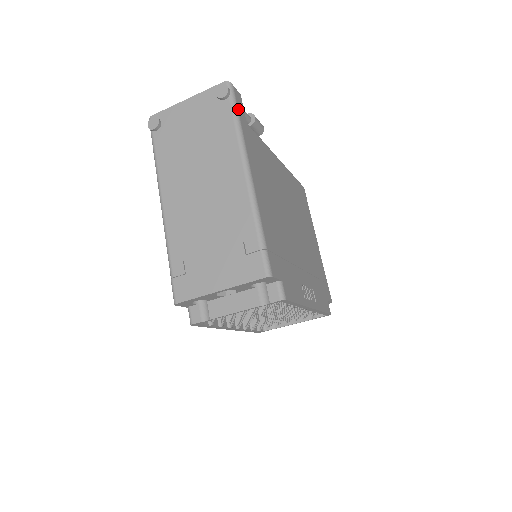
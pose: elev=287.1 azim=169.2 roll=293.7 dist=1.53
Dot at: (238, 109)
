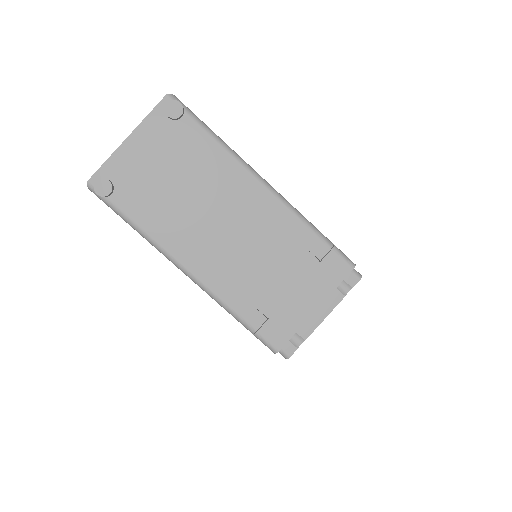
Dot at: (201, 121)
